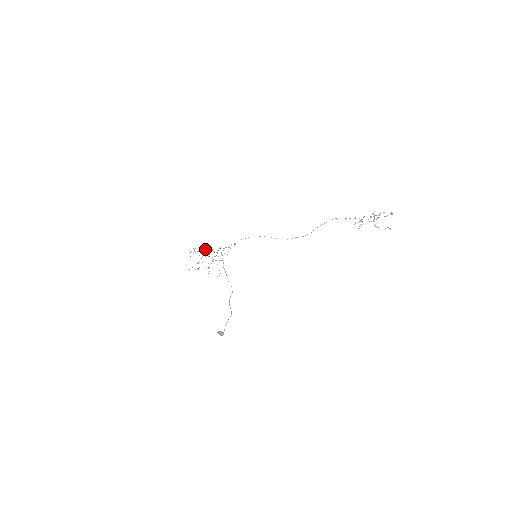
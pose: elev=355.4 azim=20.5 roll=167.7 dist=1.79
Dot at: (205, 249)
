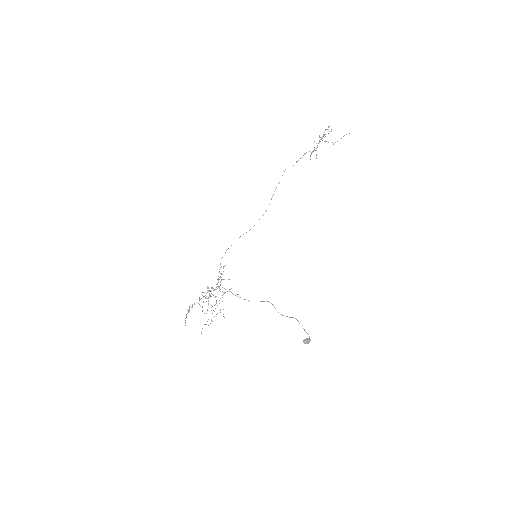
Dot at: occluded
